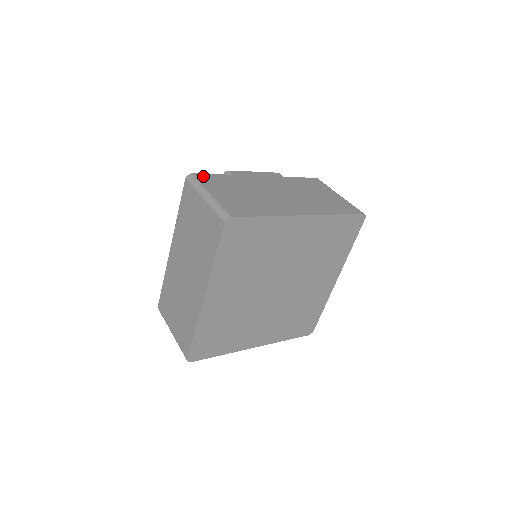
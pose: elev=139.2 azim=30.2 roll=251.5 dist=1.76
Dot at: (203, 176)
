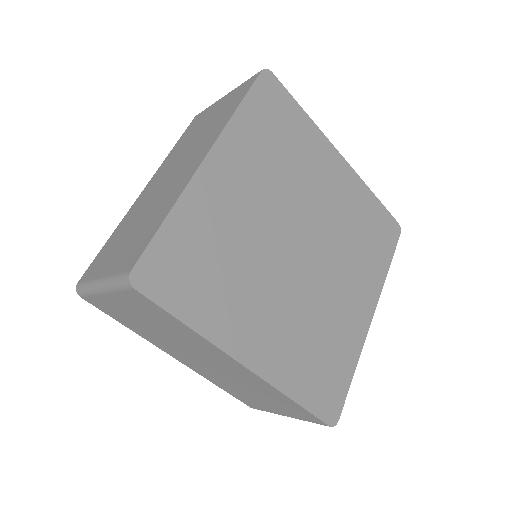
Dot at: occluded
